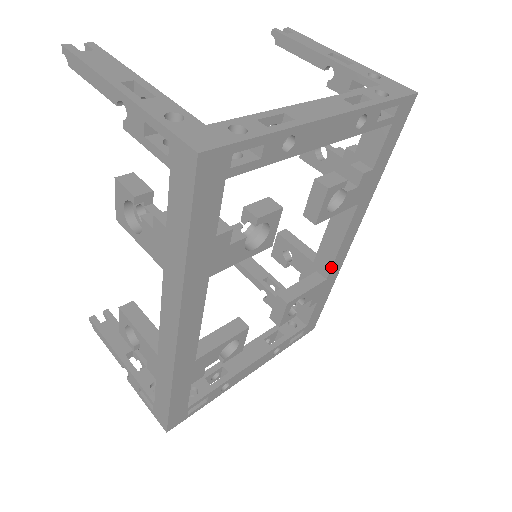
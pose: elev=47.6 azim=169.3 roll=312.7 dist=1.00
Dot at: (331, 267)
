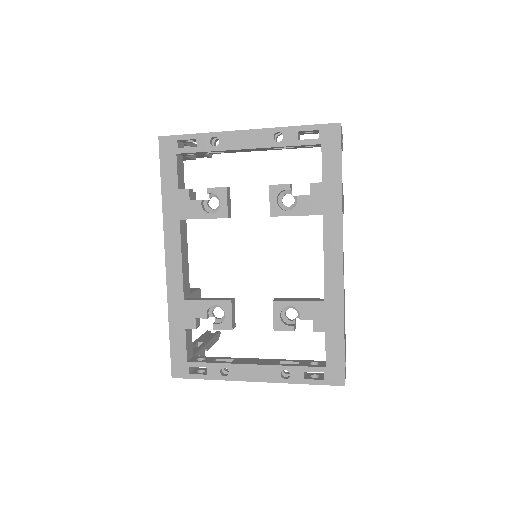
Dot at: (324, 286)
